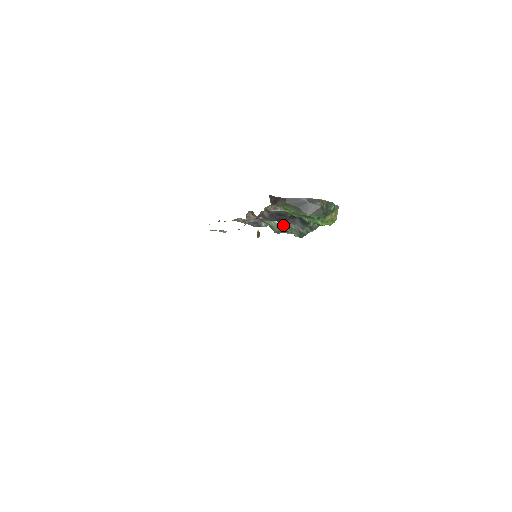
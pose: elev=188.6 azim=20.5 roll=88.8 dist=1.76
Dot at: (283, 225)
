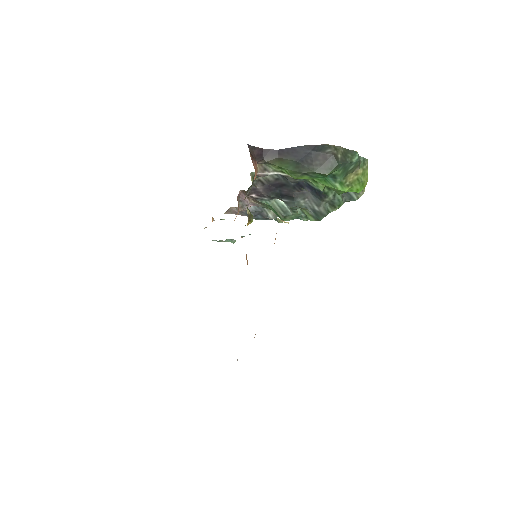
Dot at: (288, 203)
